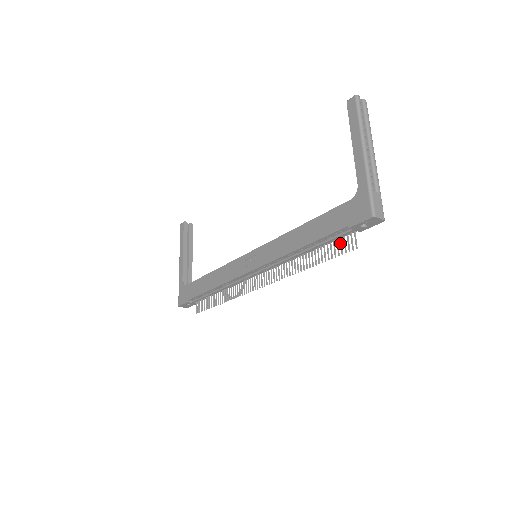
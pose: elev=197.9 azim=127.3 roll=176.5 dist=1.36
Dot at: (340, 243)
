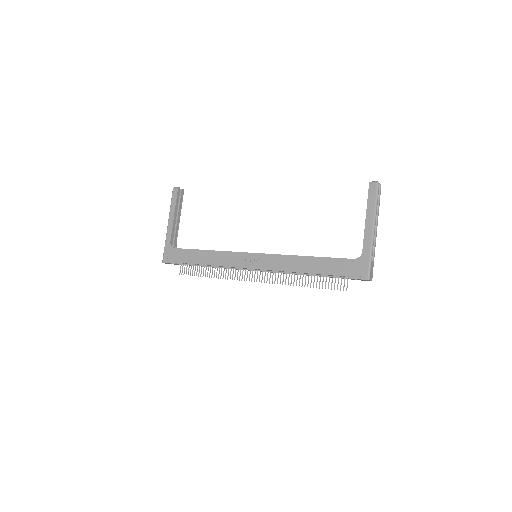
Dot at: (335, 281)
